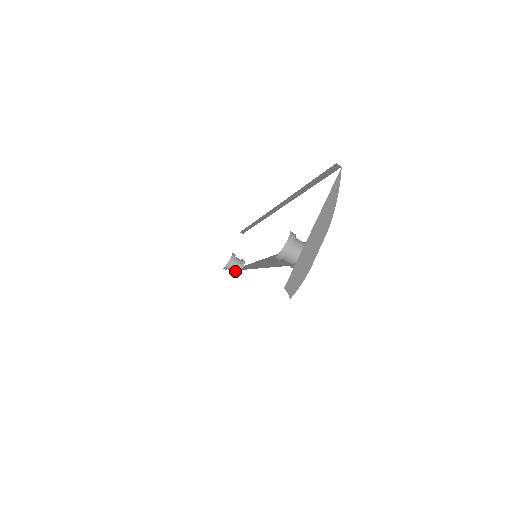
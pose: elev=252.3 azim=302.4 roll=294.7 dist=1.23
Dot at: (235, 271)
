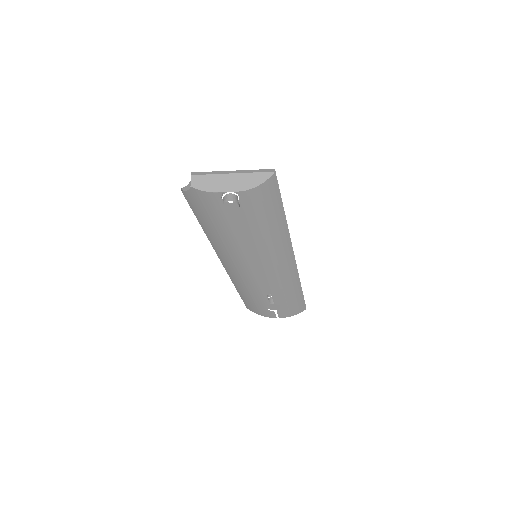
Dot at: occluded
